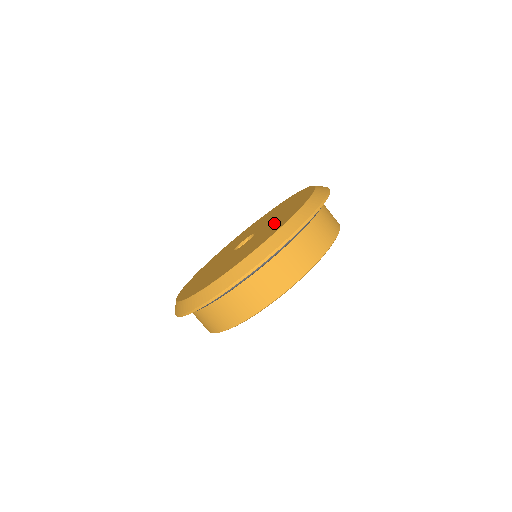
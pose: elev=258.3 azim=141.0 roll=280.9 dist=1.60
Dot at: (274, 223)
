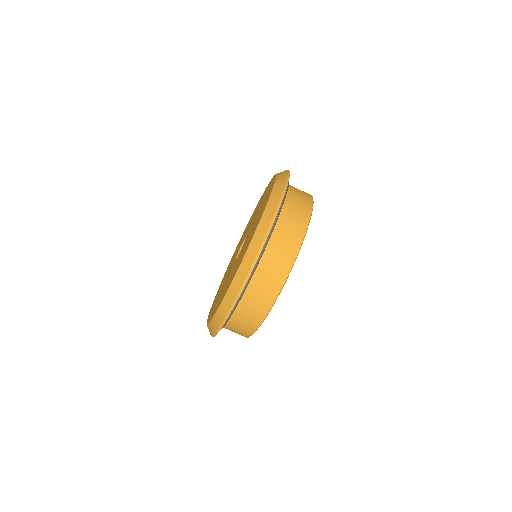
Dot at: (244, 247)
